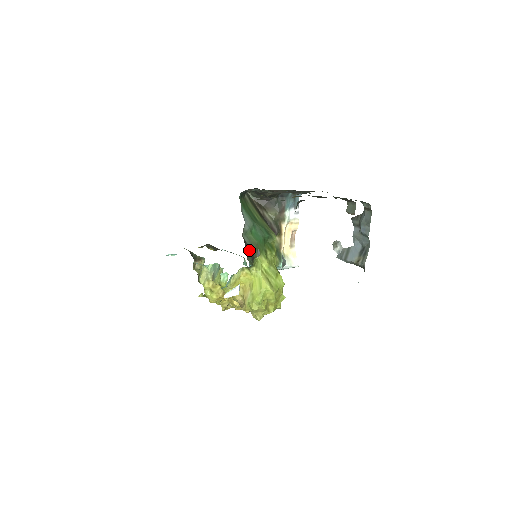
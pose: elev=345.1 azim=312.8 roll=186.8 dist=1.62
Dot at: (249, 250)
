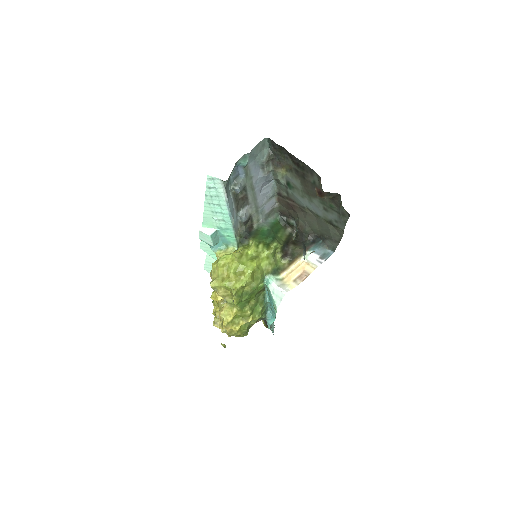
Dot at: (248, 232)
